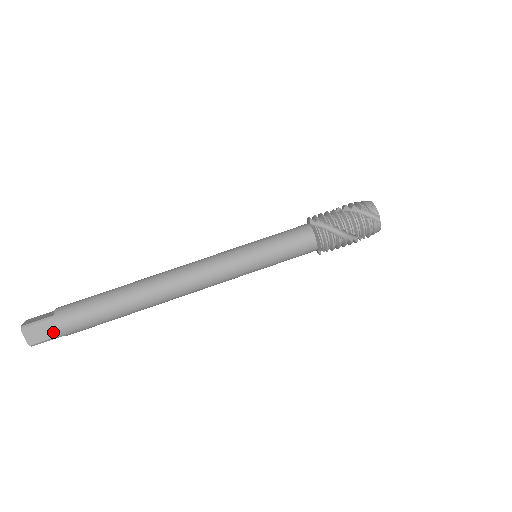
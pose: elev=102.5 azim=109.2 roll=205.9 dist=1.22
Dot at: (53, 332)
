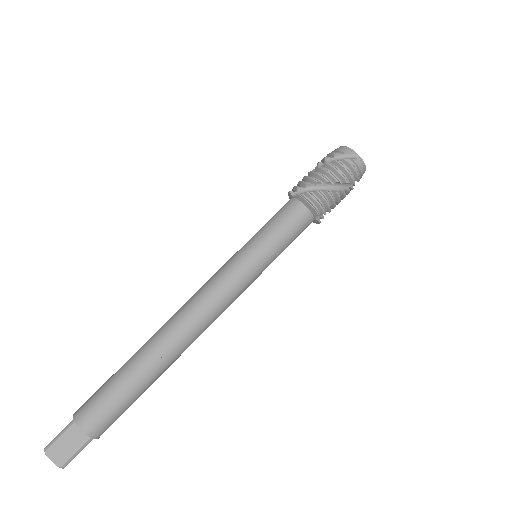
Dot at: (80, 439)
